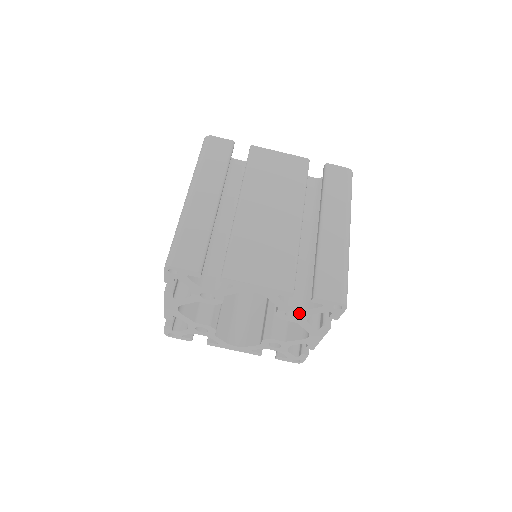
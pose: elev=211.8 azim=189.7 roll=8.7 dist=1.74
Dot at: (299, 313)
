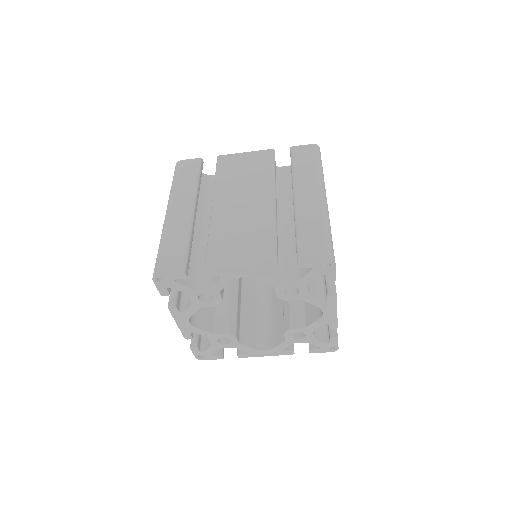
Dot at: occluded
